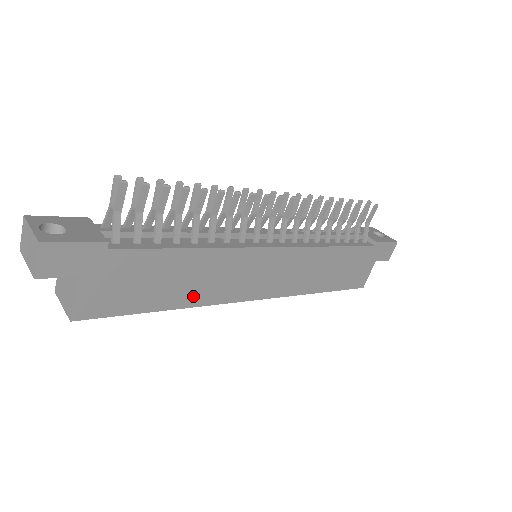
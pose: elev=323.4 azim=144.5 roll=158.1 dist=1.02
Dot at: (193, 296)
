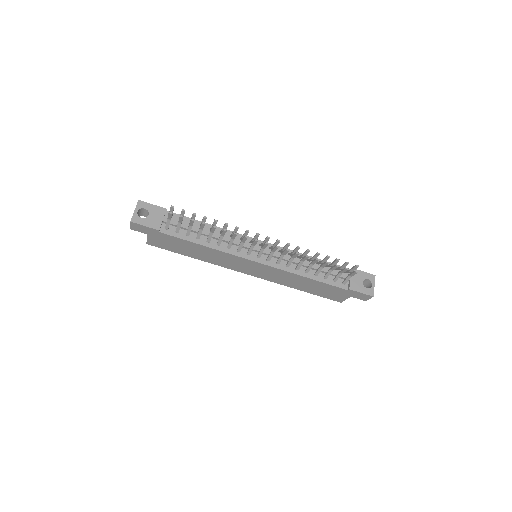
Dot at: (206, 259)
